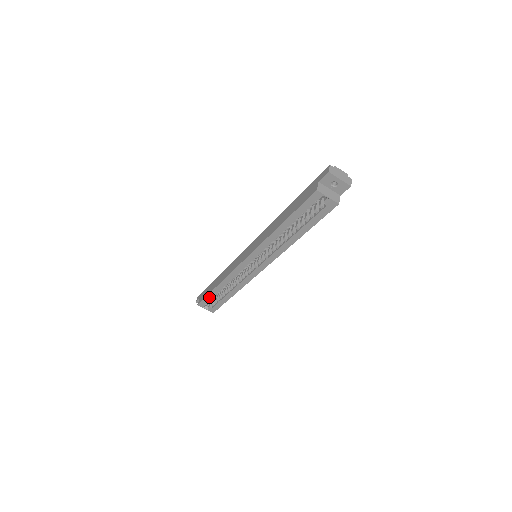
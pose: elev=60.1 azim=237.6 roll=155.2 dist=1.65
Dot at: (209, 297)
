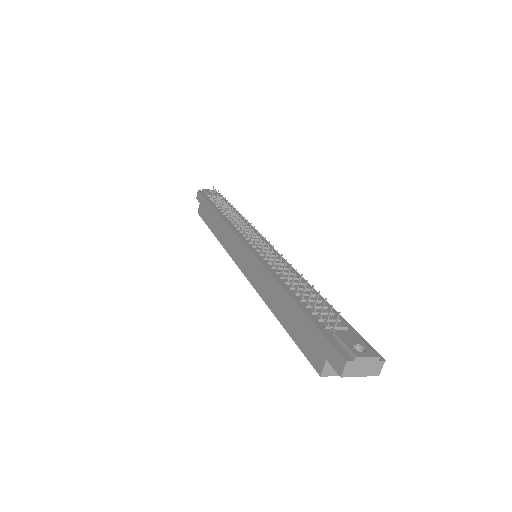
Dot at: occluded
